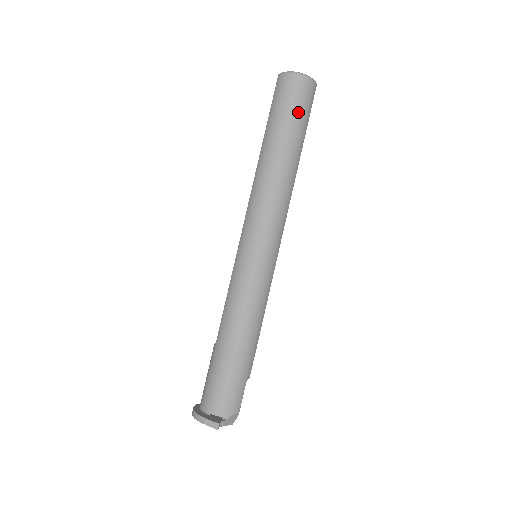
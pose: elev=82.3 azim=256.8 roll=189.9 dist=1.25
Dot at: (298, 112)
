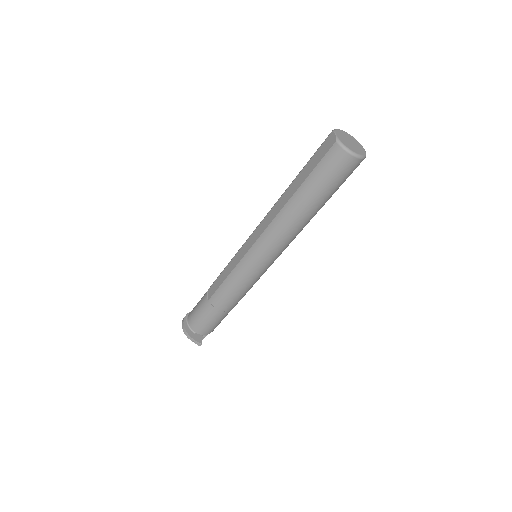
Dot at: (337, 185)
